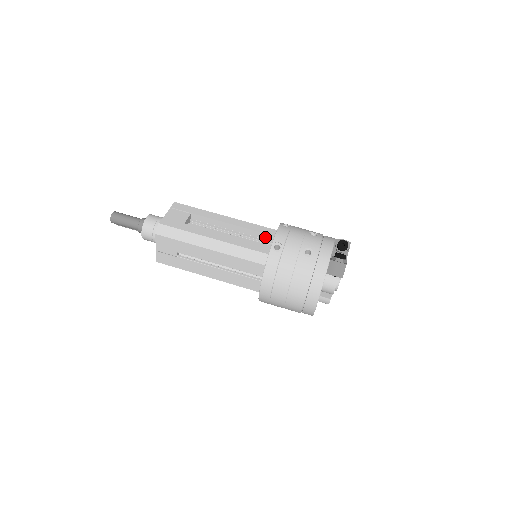
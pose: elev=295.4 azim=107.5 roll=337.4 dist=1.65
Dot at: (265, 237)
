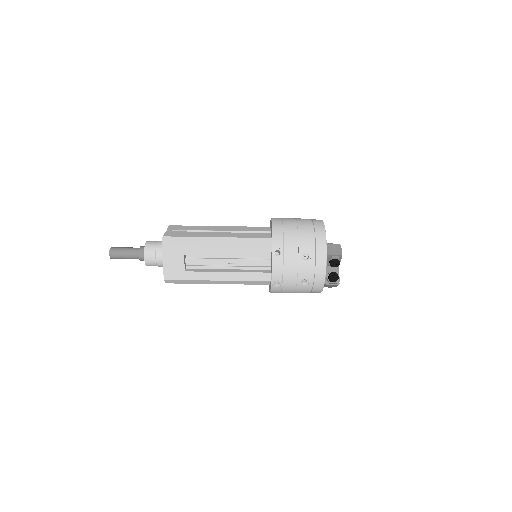
Dot at: (260, 255)
